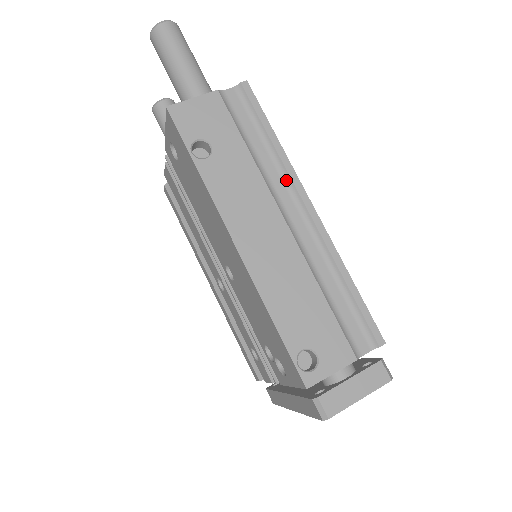
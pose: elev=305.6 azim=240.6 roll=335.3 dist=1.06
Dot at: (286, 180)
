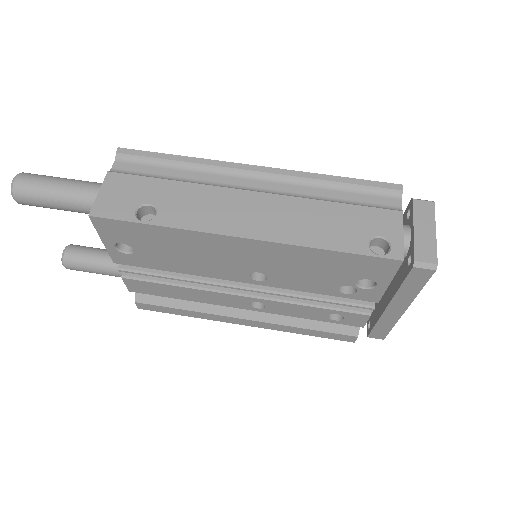
Dot at: (221, 172)
